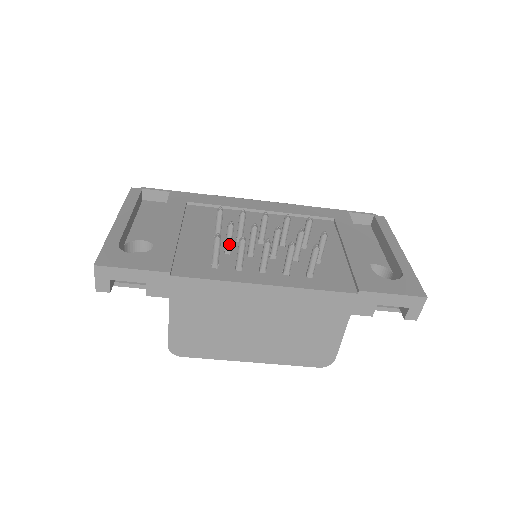
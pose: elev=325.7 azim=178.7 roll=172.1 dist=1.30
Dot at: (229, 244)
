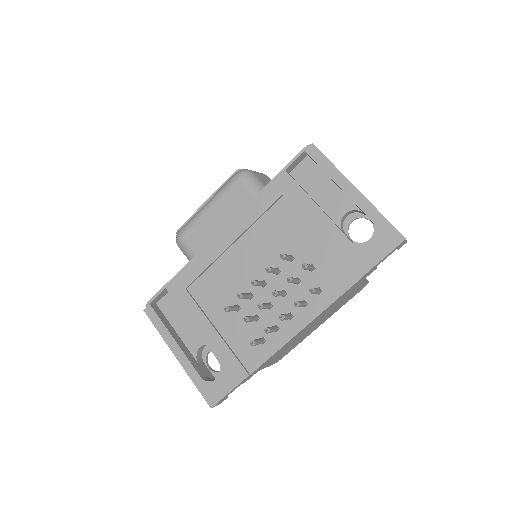
Dot at: (254, 320)
